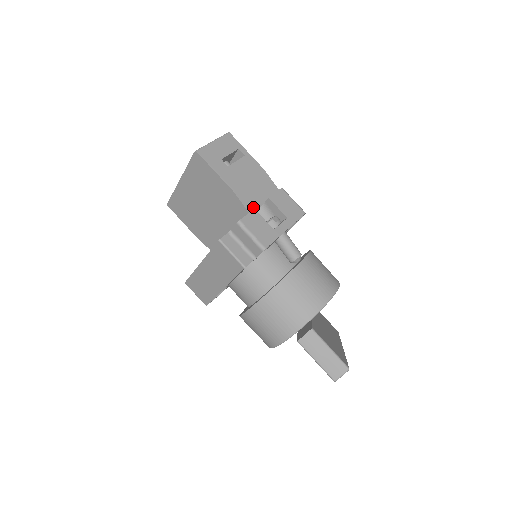
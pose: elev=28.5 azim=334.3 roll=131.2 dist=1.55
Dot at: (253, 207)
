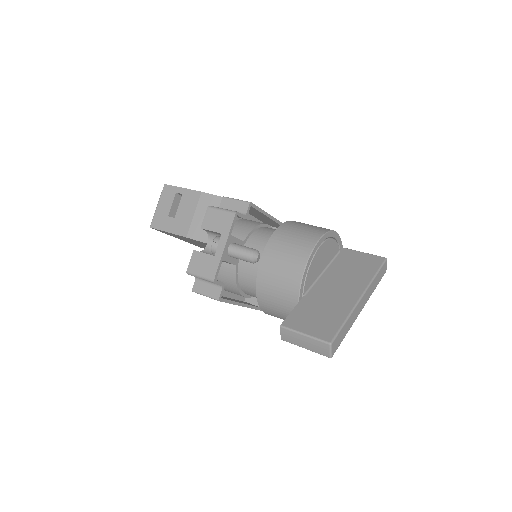
Dot at: occluded
